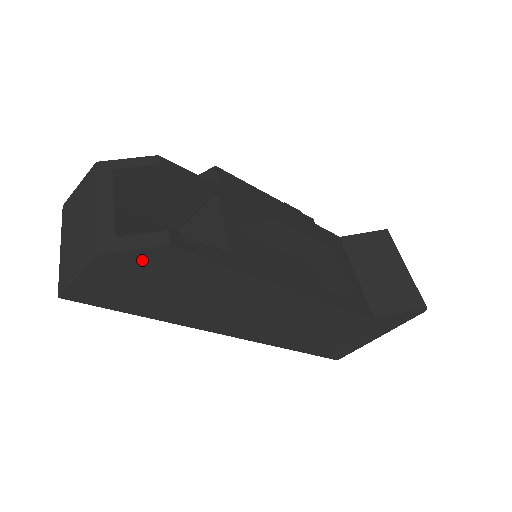
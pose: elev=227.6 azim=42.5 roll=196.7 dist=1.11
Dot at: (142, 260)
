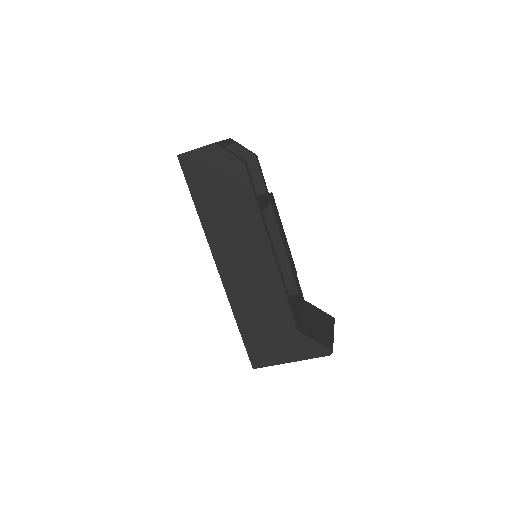
Dot at: (227, 162)
